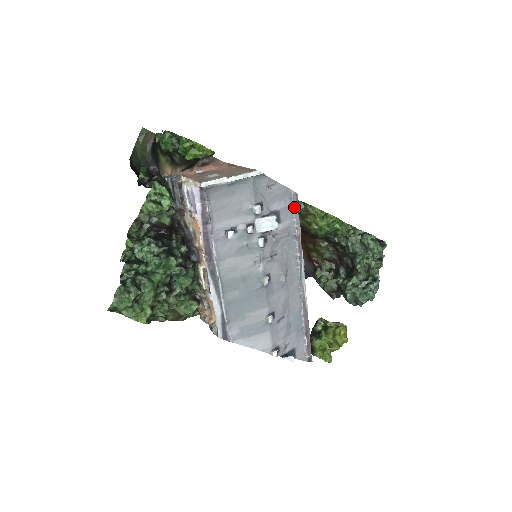
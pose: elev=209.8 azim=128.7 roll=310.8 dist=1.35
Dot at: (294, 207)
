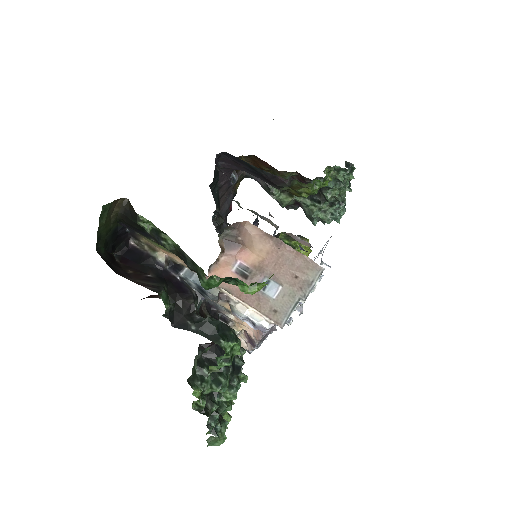
Dot at: occluded
